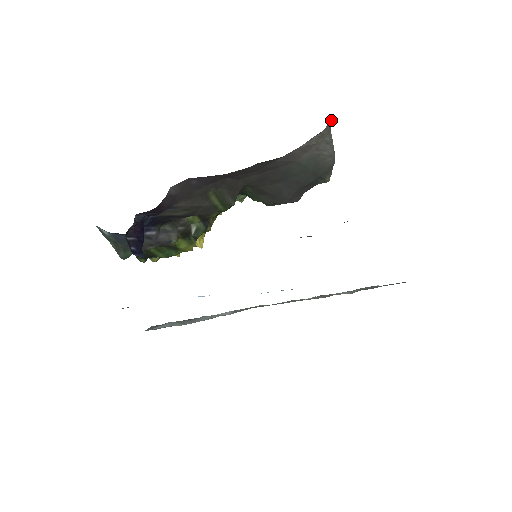
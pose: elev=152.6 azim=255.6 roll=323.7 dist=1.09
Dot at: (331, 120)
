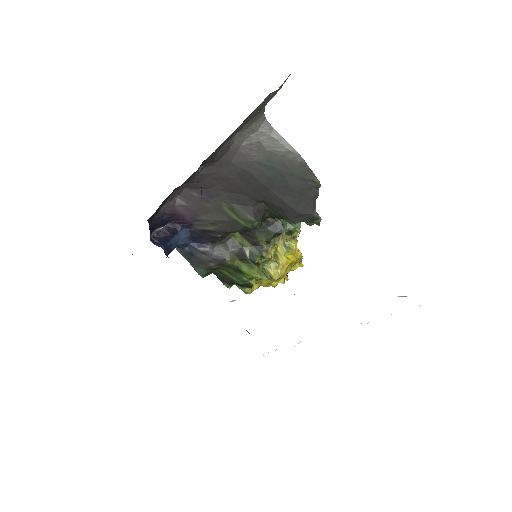
Dot at: (265, 119)
